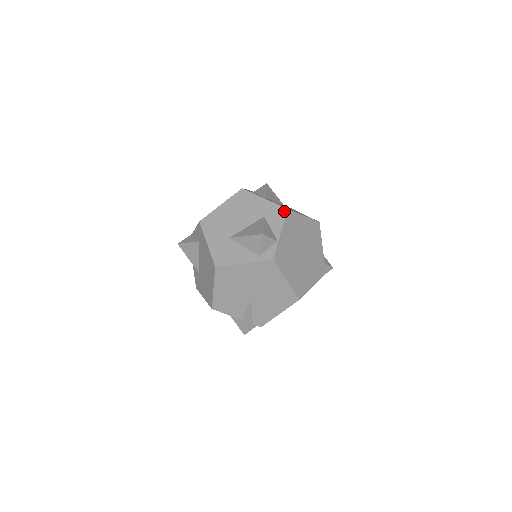
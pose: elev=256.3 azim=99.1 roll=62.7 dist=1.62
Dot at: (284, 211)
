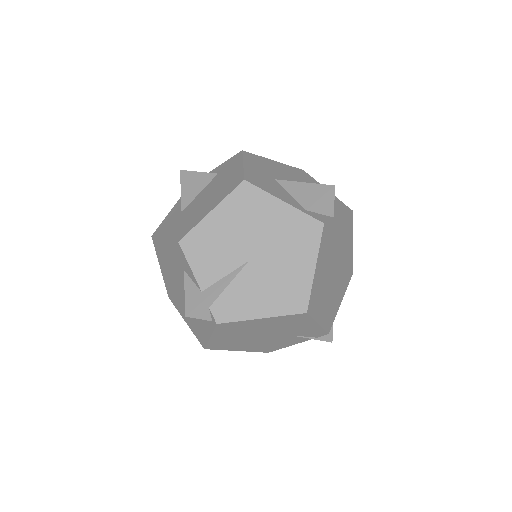
Dot at: (348, 208)
